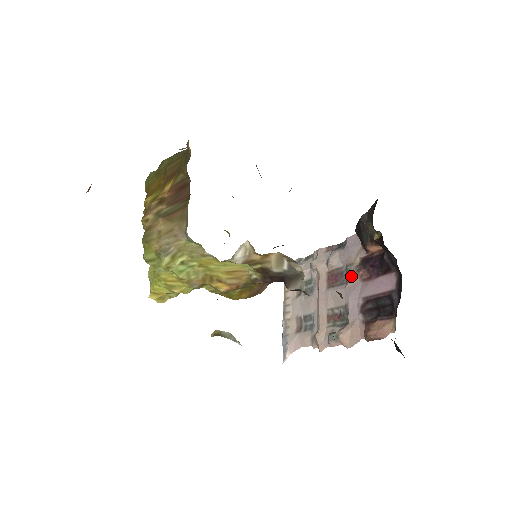
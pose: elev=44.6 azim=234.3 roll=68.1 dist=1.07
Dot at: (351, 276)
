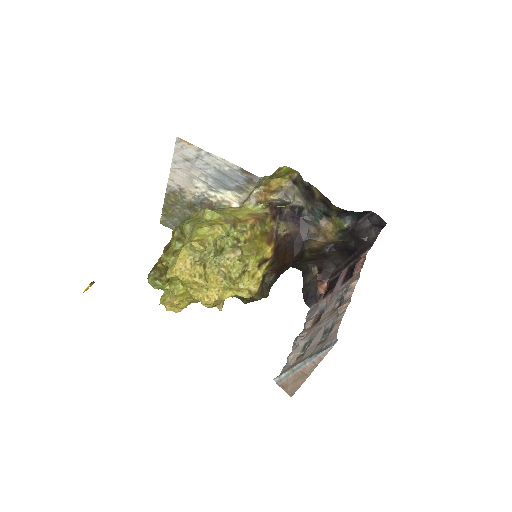
Dot at: (325, 299)
